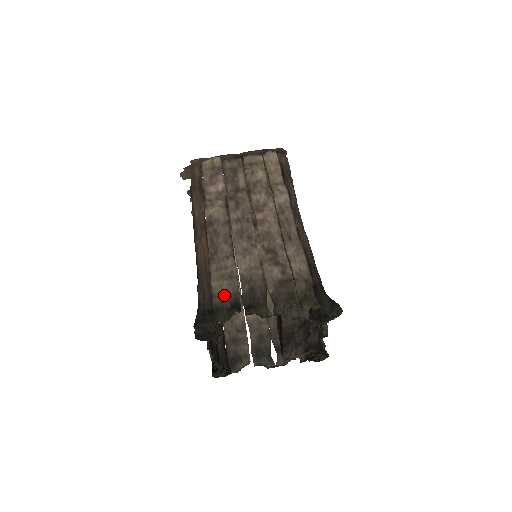
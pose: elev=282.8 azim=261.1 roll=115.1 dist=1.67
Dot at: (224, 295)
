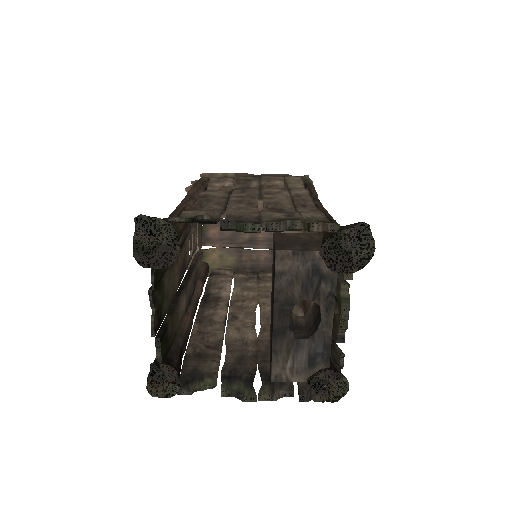
Dot at: occluded
